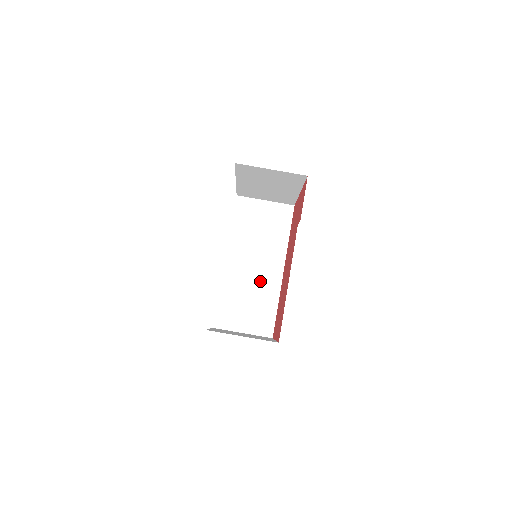
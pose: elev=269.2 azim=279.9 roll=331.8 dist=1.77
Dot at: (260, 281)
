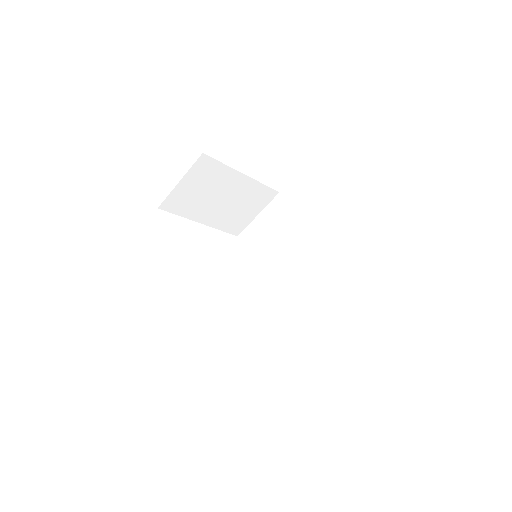
Dot at: (305, 276)
